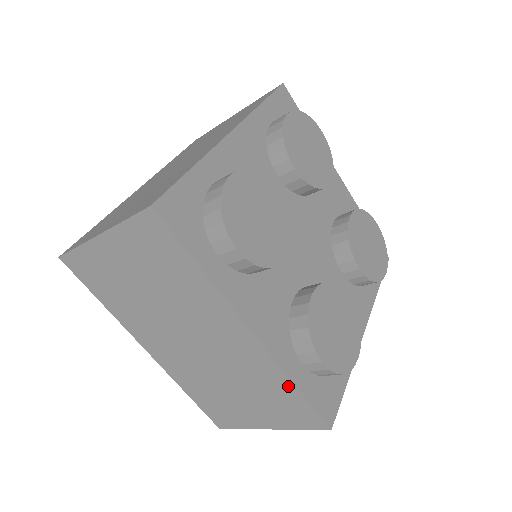
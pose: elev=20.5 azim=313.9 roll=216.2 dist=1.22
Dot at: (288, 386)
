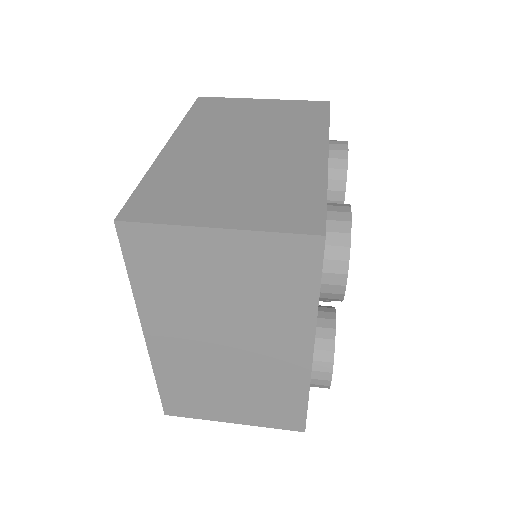
Dot at: (300, 398)
